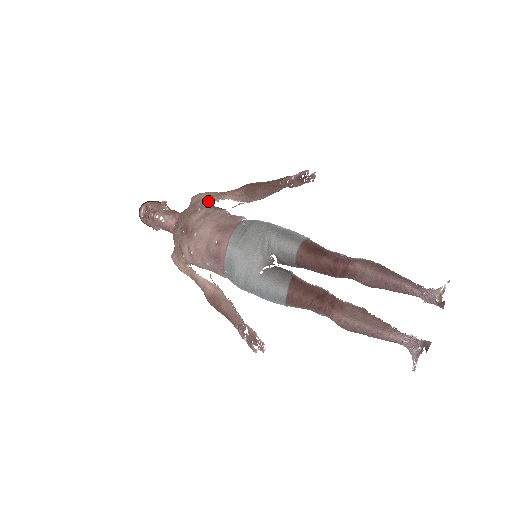
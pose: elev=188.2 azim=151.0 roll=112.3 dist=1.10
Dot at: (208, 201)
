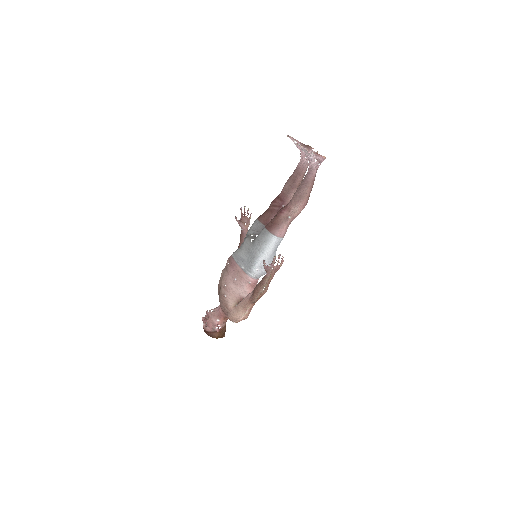
Dot at: occluded
